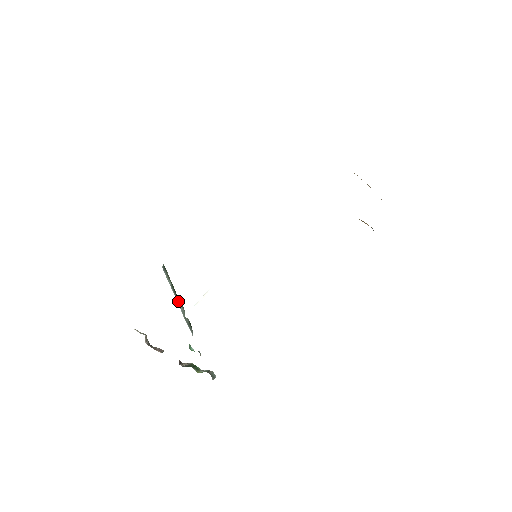
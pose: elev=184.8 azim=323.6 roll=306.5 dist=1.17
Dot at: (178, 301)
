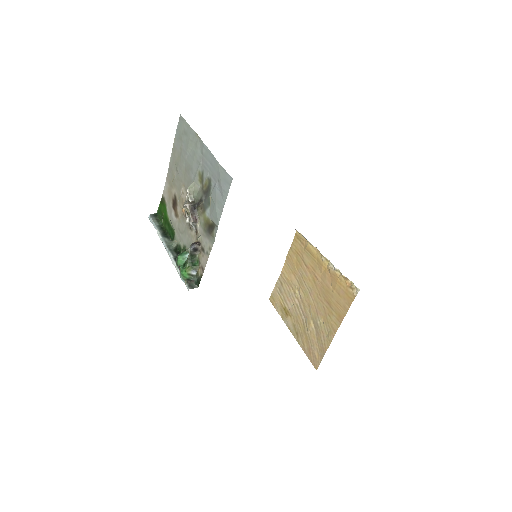
Dot at: (164, 235)
